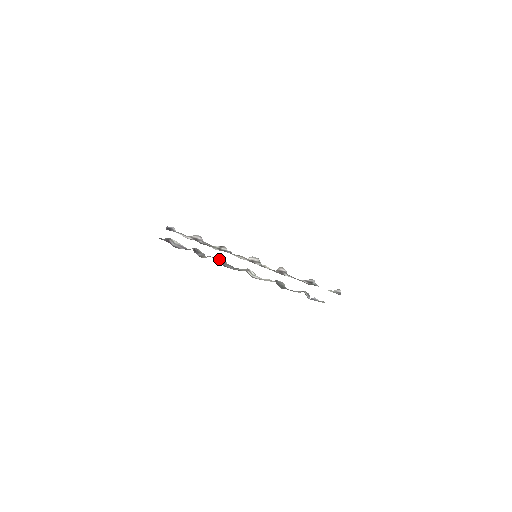
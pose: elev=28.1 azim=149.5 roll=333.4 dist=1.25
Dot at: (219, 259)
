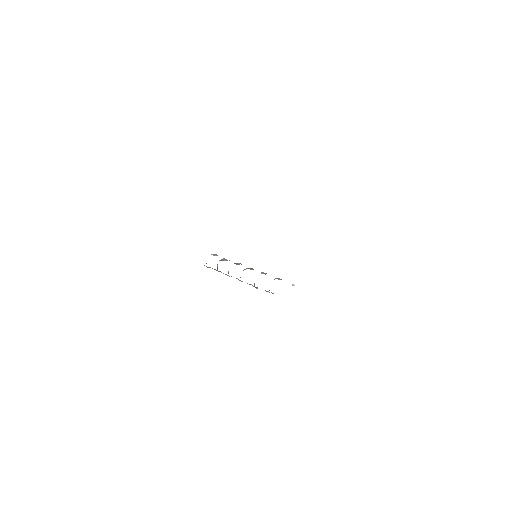
Dot at: (228, 271)
